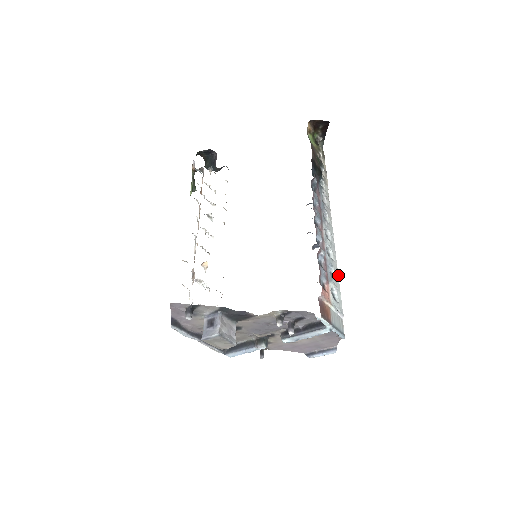
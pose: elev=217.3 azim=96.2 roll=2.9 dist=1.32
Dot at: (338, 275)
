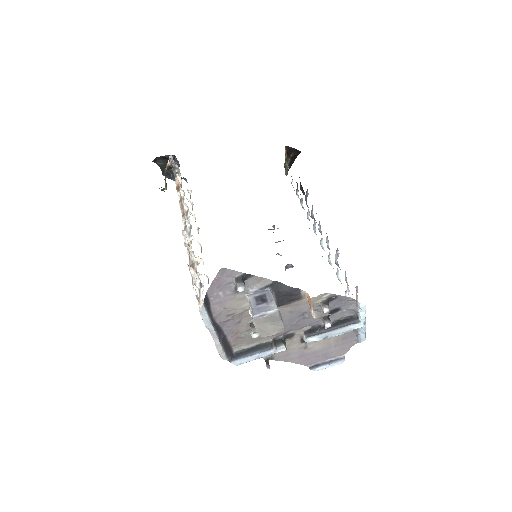
Dot at: occluded
